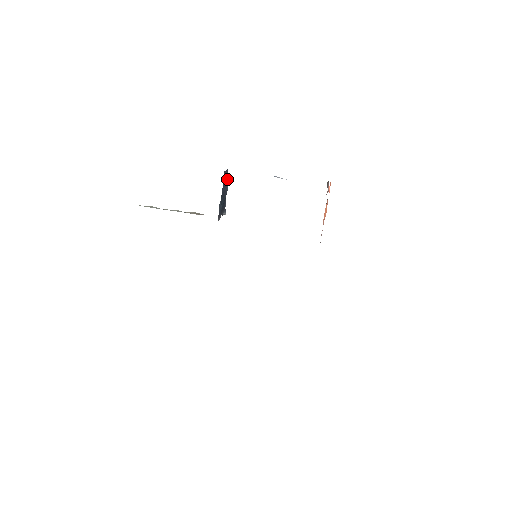
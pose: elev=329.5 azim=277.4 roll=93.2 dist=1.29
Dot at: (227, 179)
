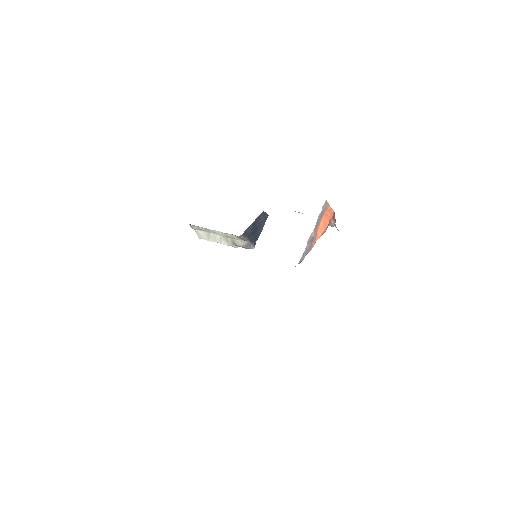
Dot at: occluded
